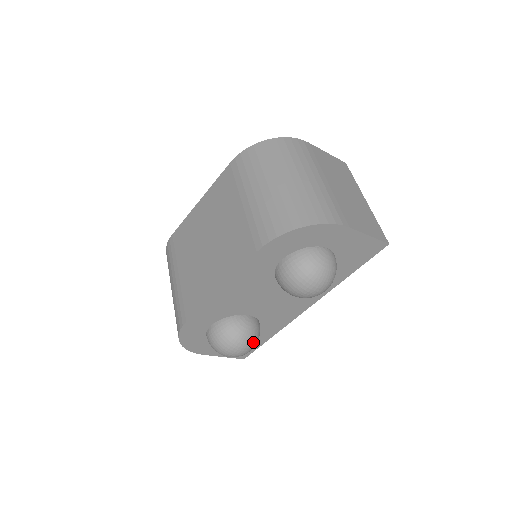
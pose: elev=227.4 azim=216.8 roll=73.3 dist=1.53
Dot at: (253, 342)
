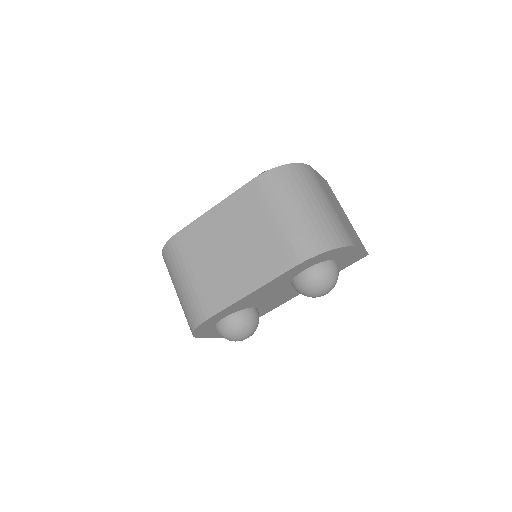
Dot at: occluded
